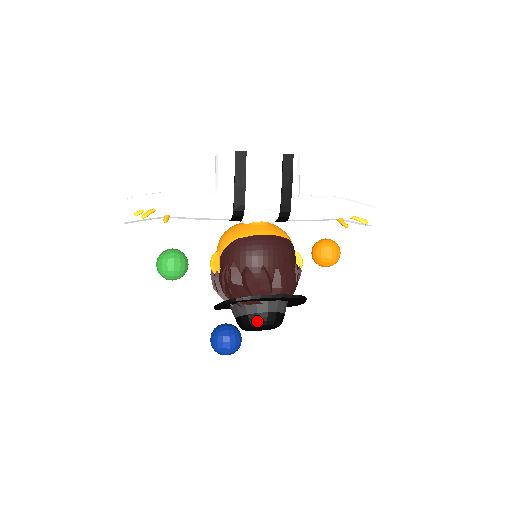
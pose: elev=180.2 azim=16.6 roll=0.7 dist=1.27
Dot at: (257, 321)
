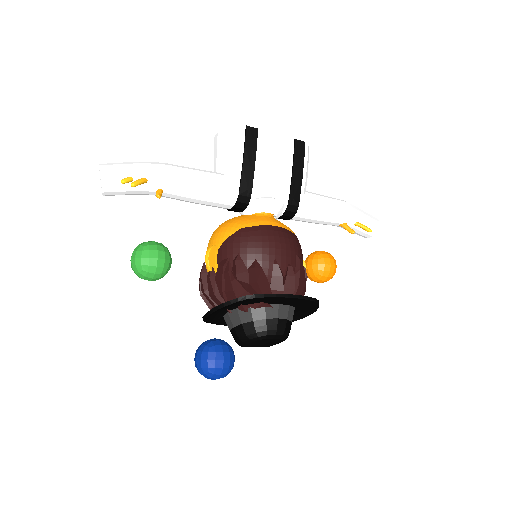
Dot at: (265, 329)
